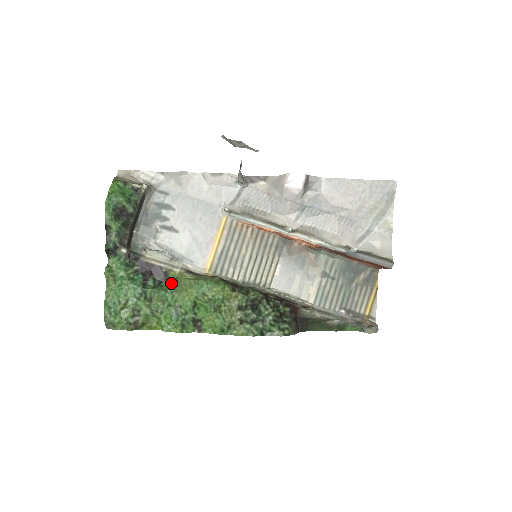
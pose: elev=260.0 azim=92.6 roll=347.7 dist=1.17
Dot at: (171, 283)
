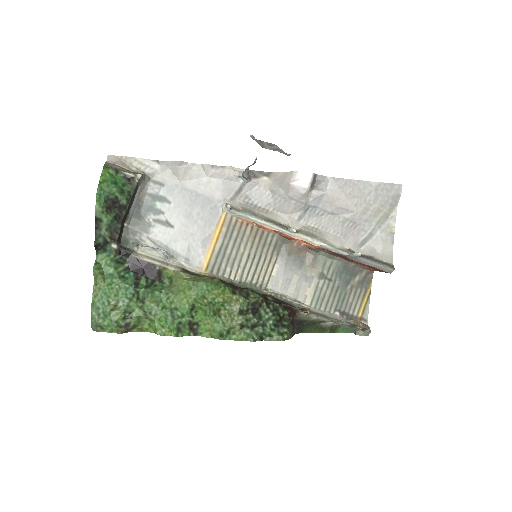
Dot at: (165, 282)
